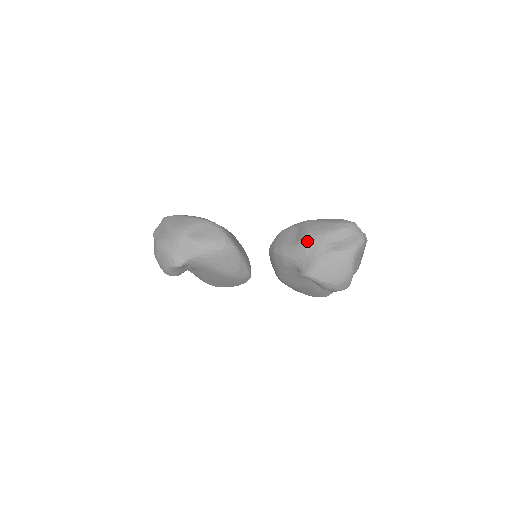
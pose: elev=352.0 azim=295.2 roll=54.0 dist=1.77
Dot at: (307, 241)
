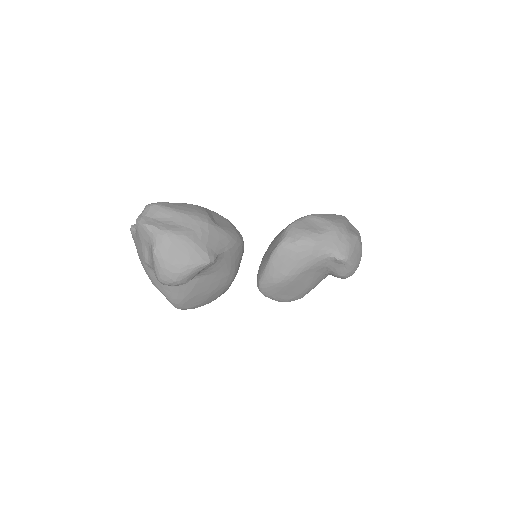
Dot at: (336, 227)
